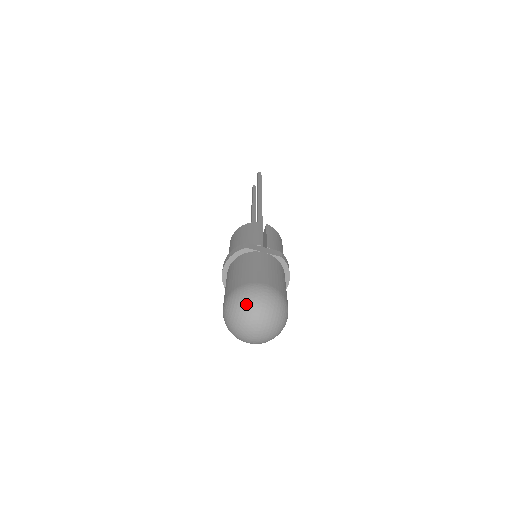
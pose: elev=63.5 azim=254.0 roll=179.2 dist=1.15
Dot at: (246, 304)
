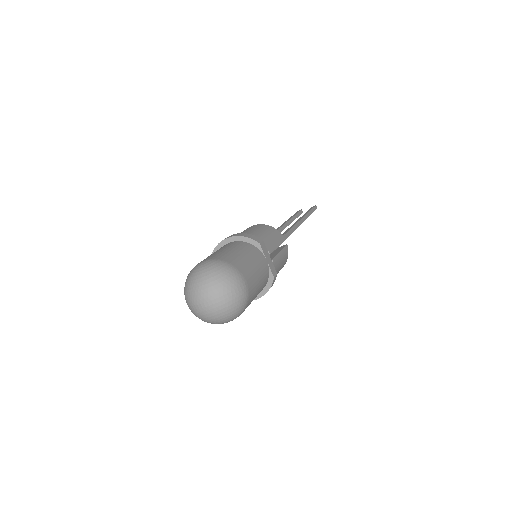
Dot at: (219, 279)
